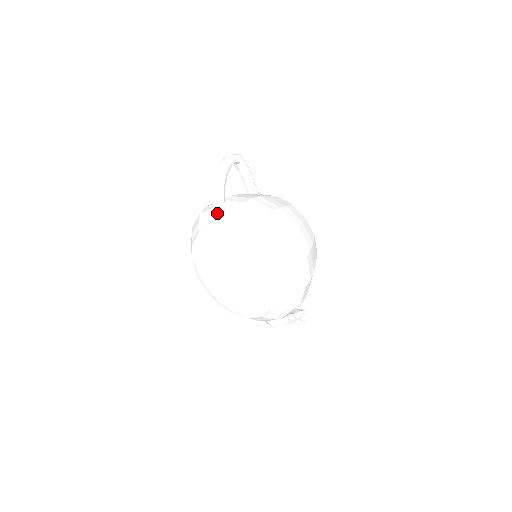
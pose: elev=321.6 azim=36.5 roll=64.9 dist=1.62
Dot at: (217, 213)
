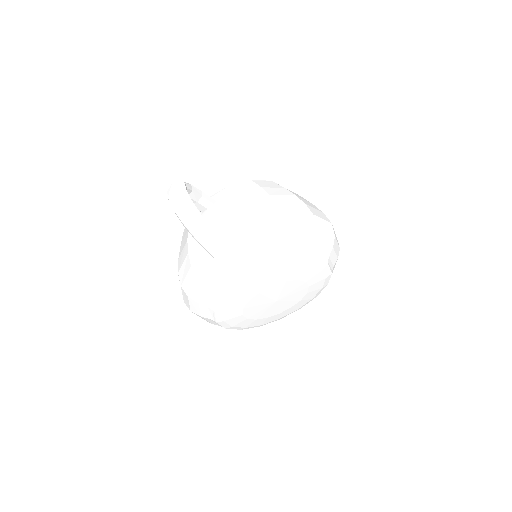
Dot at: (233, 261)
